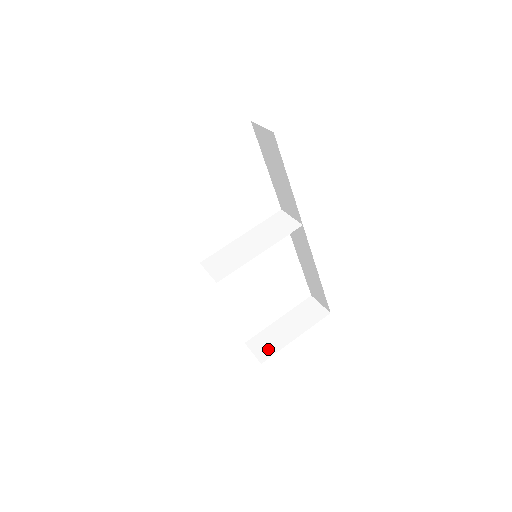
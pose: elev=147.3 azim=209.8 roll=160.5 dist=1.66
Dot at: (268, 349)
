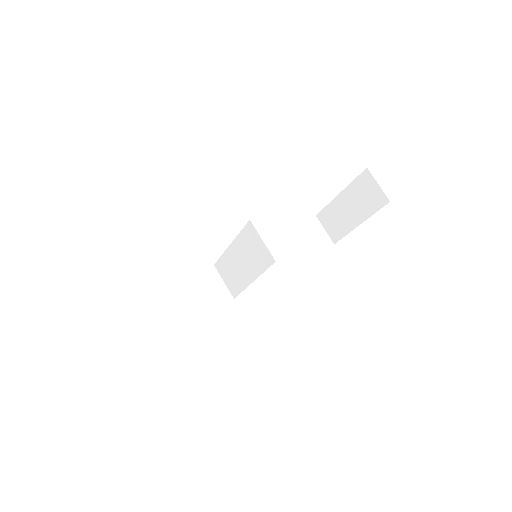
Dot at: (336, 230)
